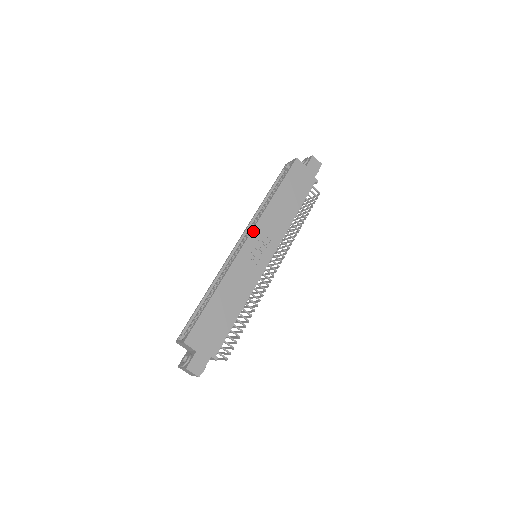
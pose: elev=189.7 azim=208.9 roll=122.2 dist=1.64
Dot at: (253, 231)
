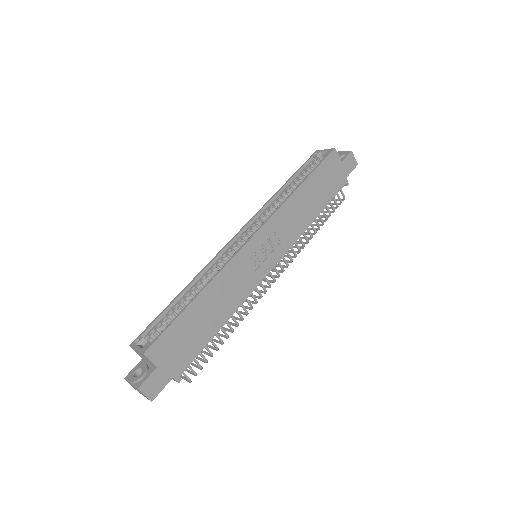
Dot at: (264, 226)
